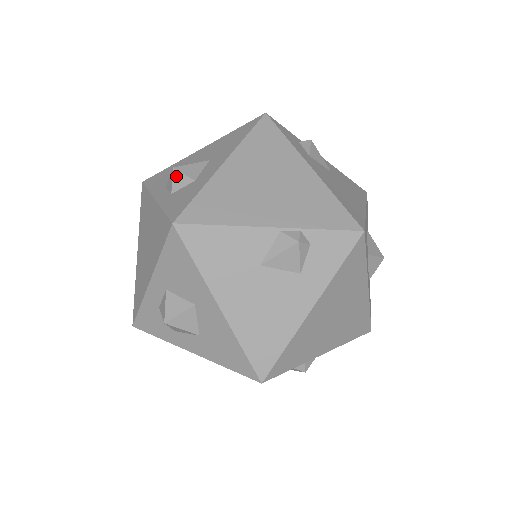
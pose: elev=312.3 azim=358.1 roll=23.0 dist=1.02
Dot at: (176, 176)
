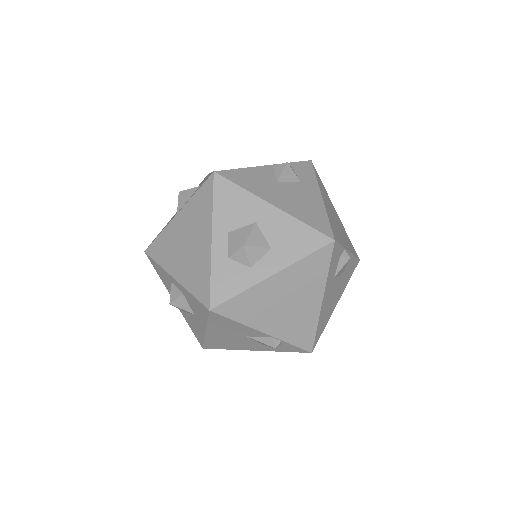
Dot at: (185, 193)
